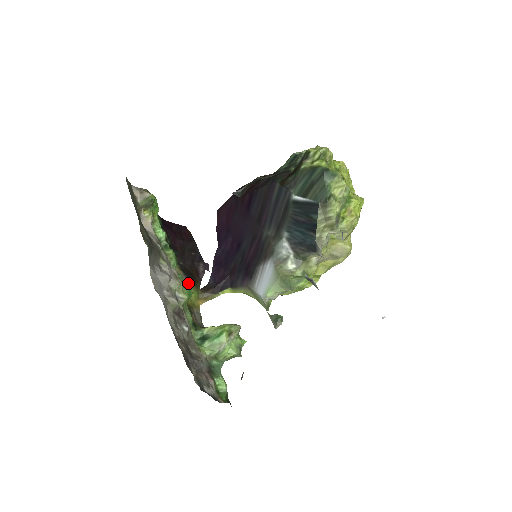
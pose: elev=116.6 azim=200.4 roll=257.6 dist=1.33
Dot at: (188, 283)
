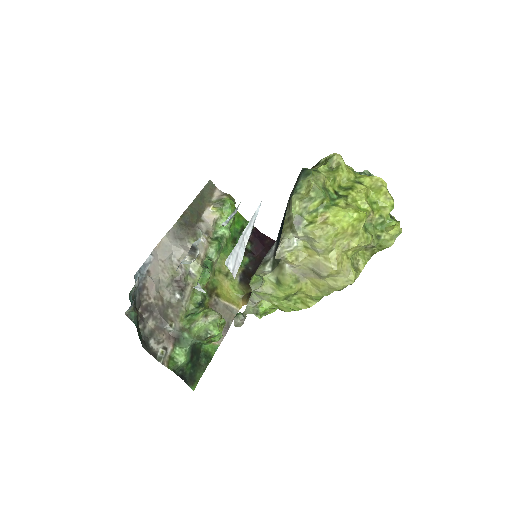
Dot at: (237, 281)
